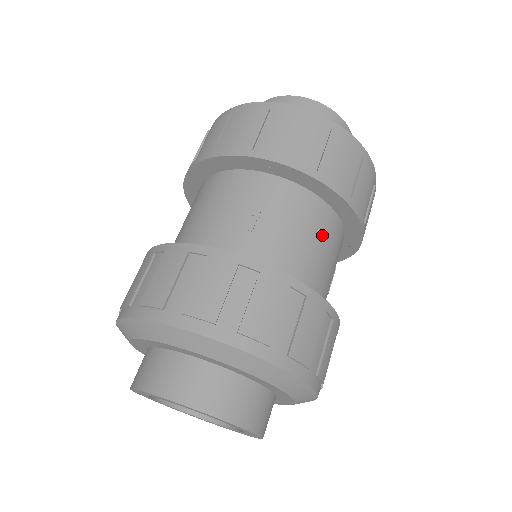
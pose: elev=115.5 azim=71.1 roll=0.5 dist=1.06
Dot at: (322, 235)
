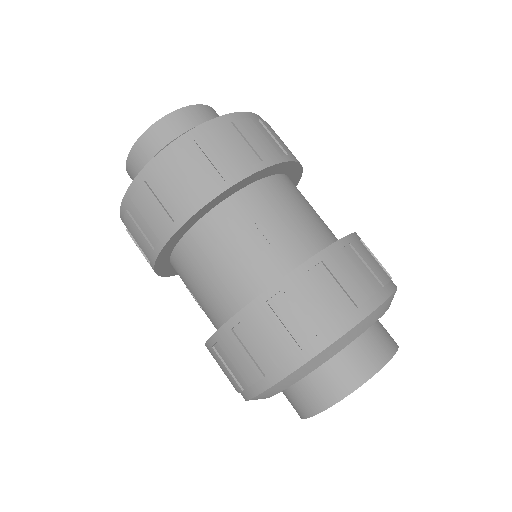
Dot at: (298, 198)
